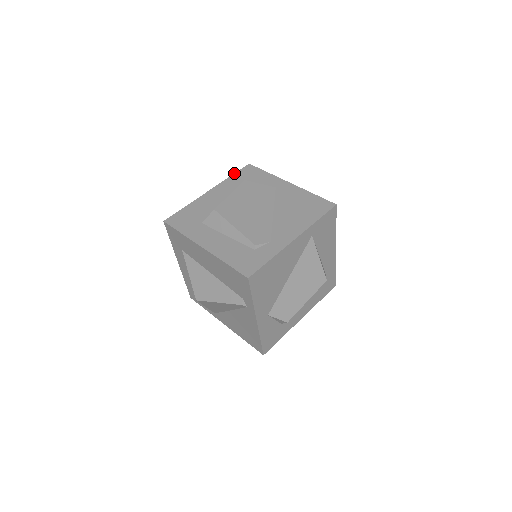
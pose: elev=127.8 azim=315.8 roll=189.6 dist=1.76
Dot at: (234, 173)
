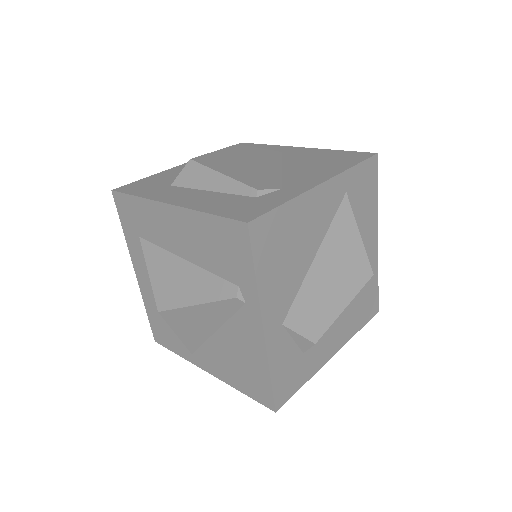
Dot at: occluded
